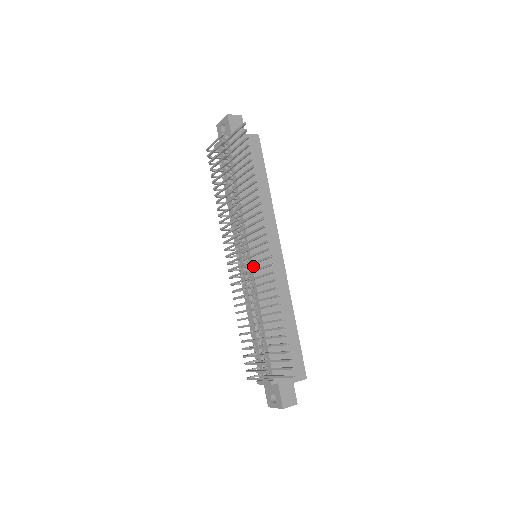
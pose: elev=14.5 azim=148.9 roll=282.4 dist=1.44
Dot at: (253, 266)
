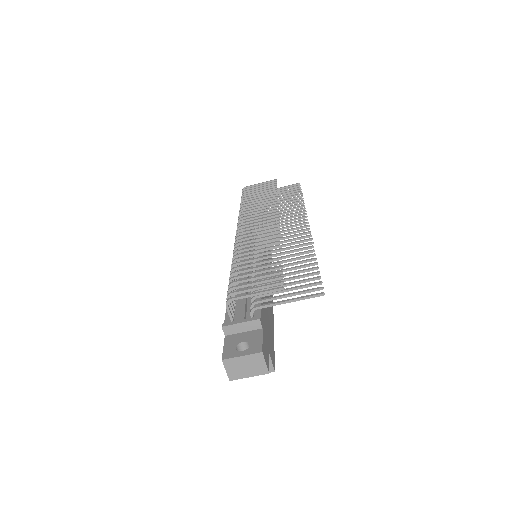
Dot at: occluded
